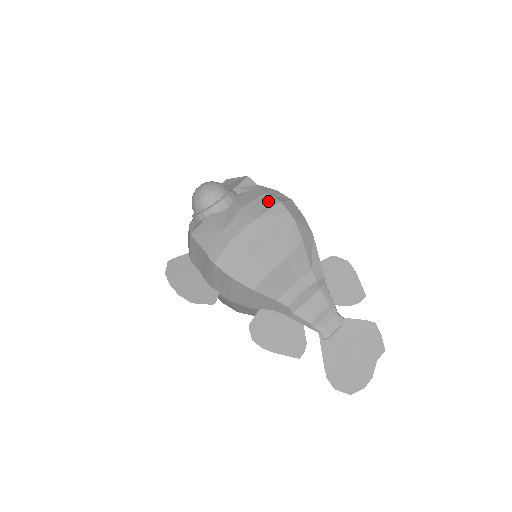
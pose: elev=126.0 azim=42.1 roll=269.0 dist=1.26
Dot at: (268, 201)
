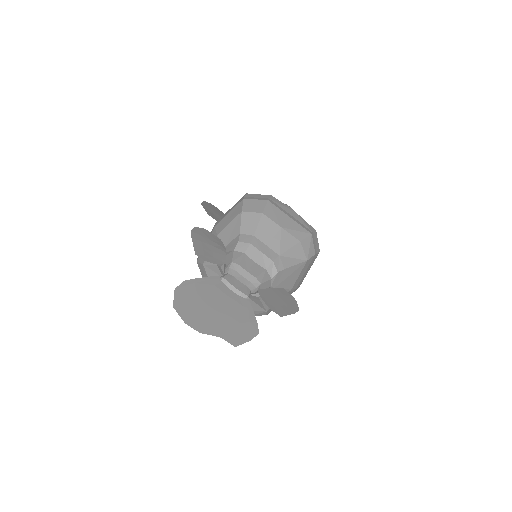
Dot at: occluded
